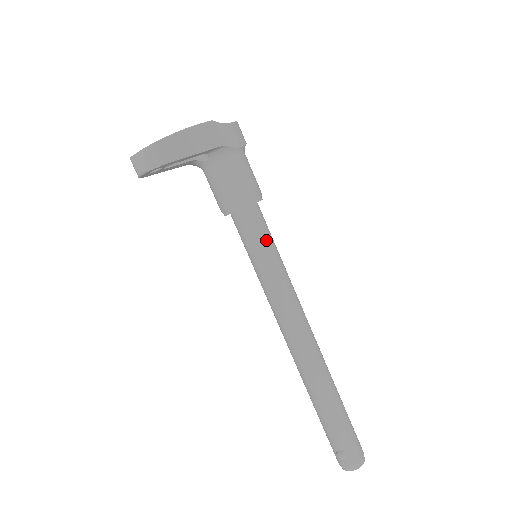
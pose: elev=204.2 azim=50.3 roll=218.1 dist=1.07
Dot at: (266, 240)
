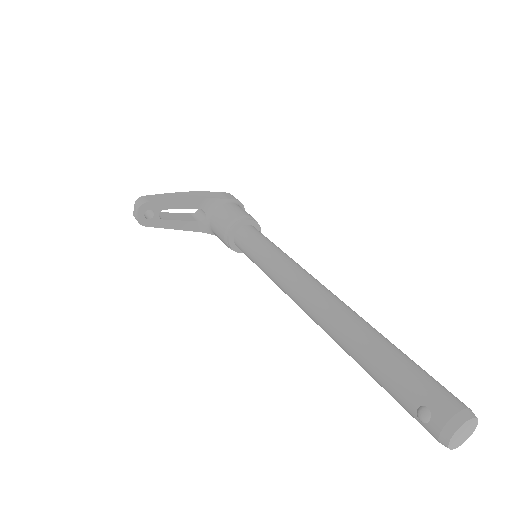
Dot at: (260, 240)
